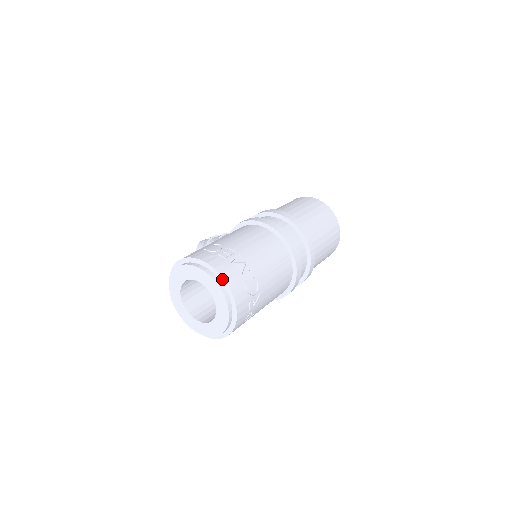
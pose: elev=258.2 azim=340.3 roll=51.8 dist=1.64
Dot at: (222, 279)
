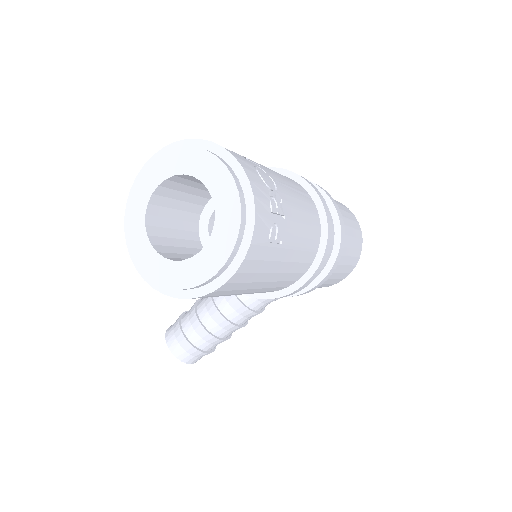
Dot at: (215, 147)
